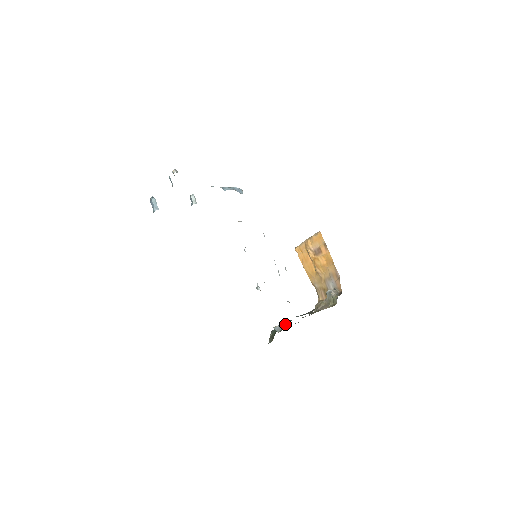
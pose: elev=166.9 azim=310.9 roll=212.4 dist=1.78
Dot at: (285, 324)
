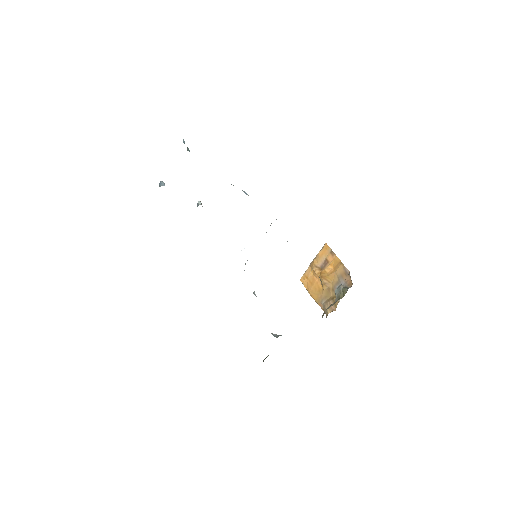
Dot at: occluded
